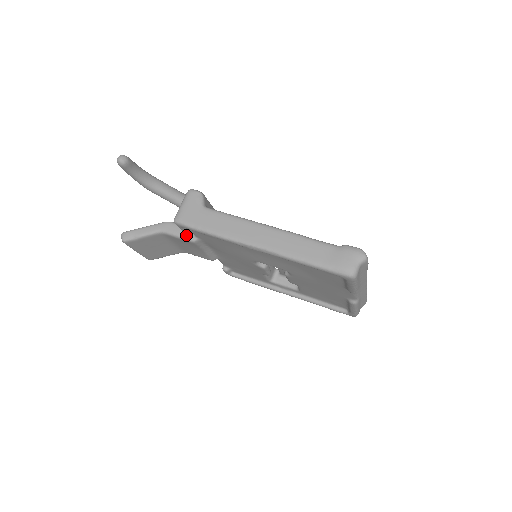
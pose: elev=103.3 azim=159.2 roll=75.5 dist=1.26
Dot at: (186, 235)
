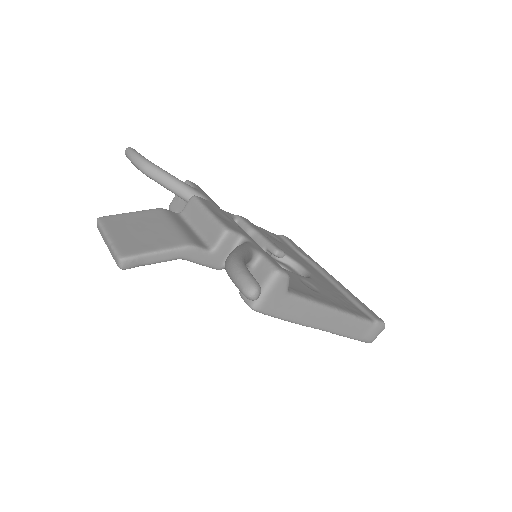
Dot at: (214, 265)
